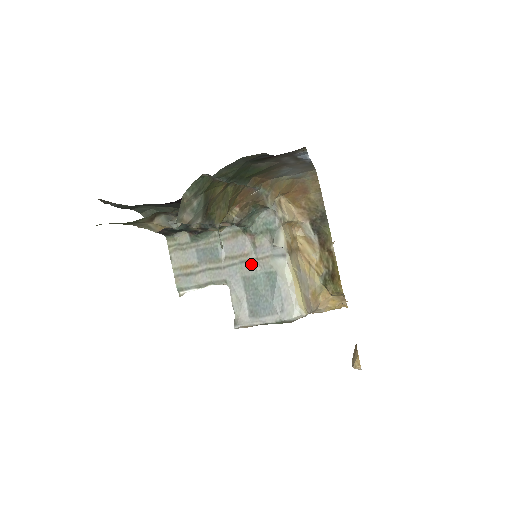
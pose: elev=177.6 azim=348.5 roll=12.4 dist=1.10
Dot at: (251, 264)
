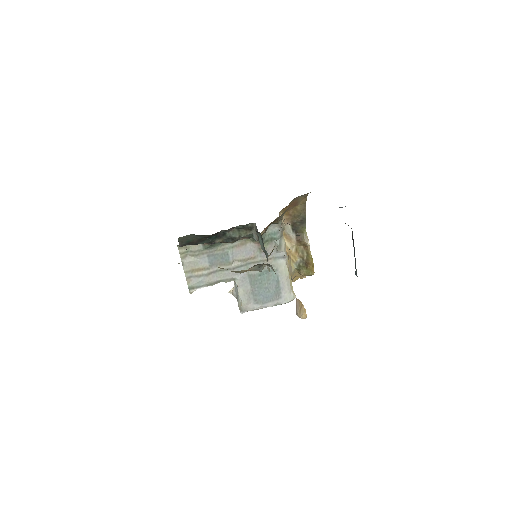
Dot at: occluded
